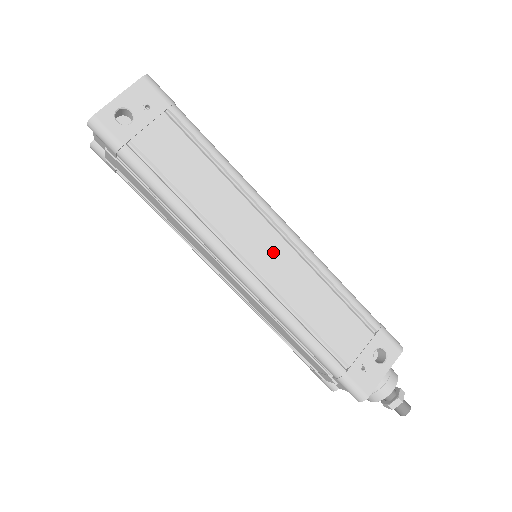
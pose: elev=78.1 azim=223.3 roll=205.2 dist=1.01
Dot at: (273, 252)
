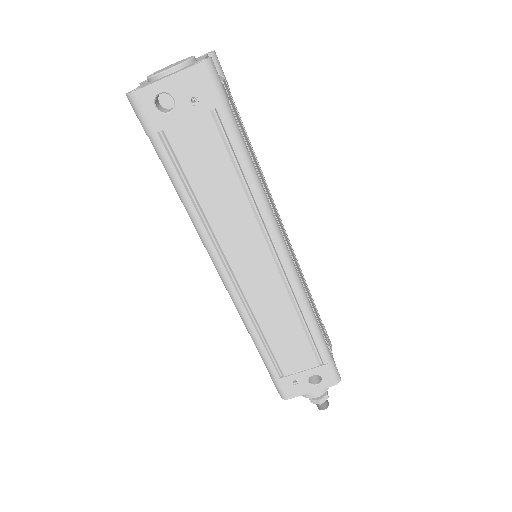
Dot at: (262, 276)
